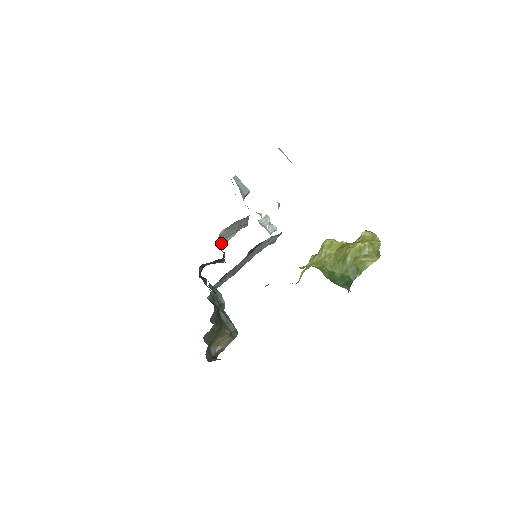
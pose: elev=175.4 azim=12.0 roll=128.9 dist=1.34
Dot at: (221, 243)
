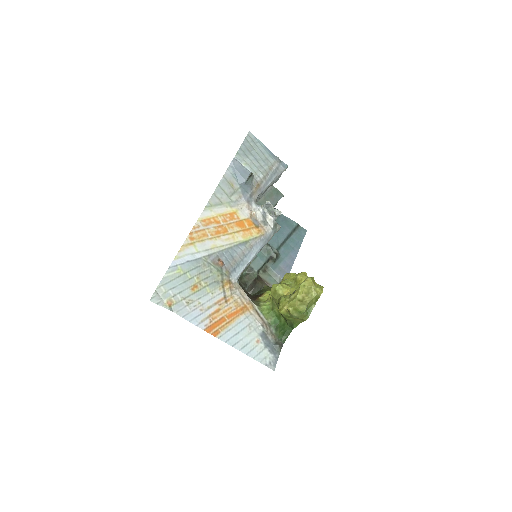
Dot at: (272, 184)
